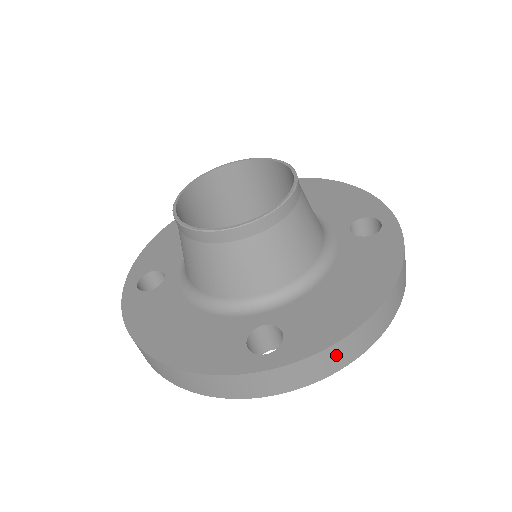
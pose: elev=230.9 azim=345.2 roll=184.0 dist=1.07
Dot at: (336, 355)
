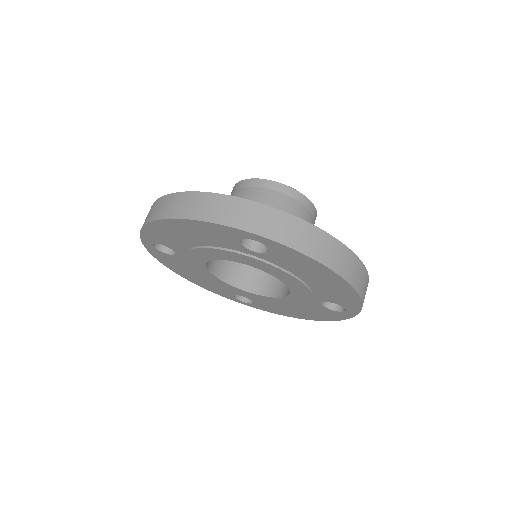
Dot at: (313, 238)
